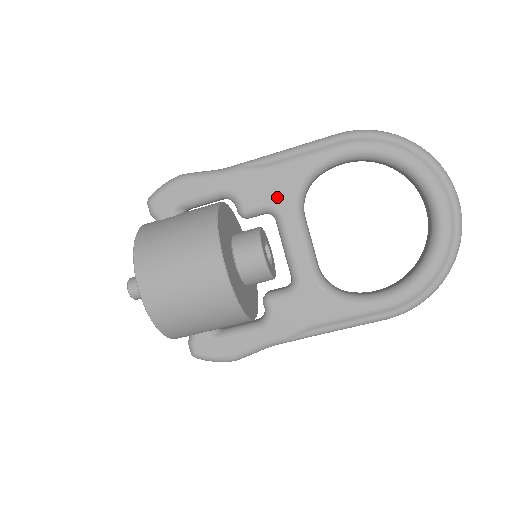
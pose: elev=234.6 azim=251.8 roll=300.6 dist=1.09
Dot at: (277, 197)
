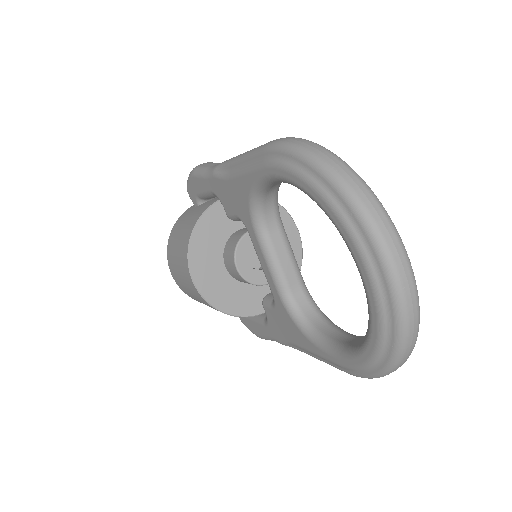
Dot at: (240, 210)
